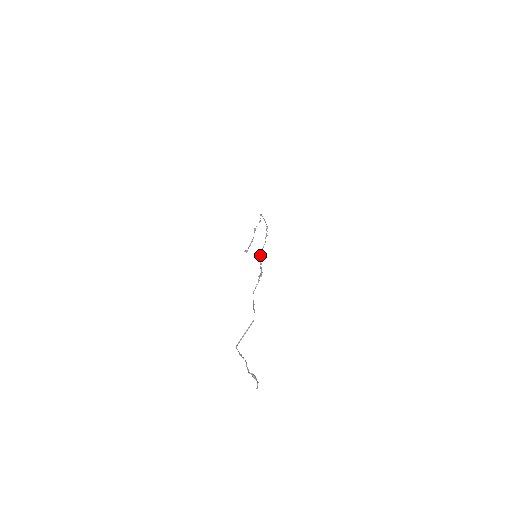
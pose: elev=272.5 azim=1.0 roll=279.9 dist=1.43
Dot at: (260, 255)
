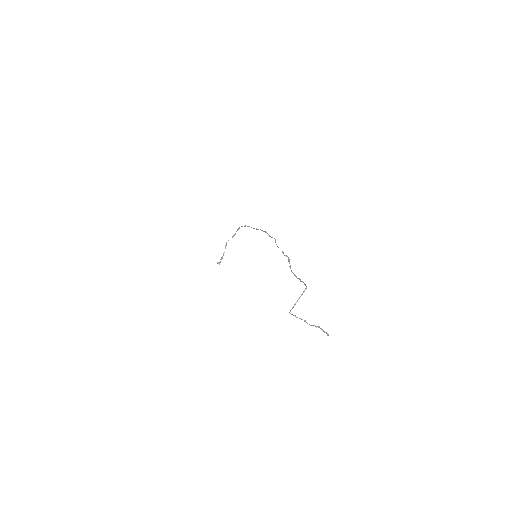
Dot at: (278, 247)
